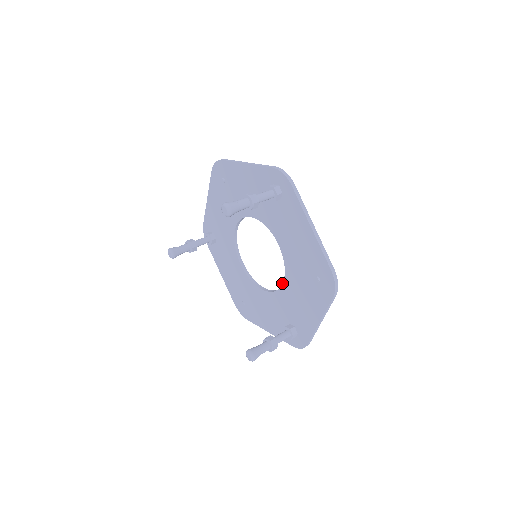
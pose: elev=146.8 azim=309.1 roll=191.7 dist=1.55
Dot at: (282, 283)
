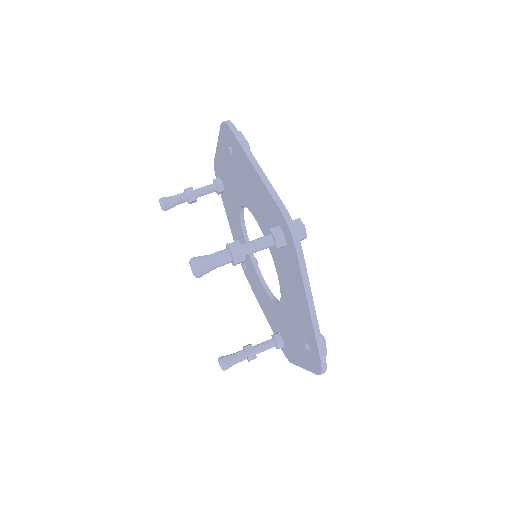
Dot at: (277, 302)
